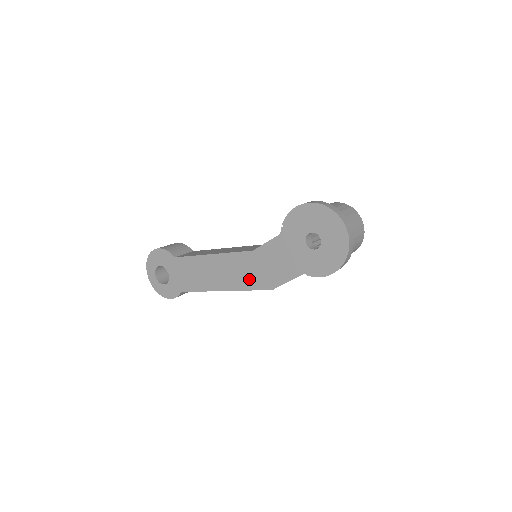
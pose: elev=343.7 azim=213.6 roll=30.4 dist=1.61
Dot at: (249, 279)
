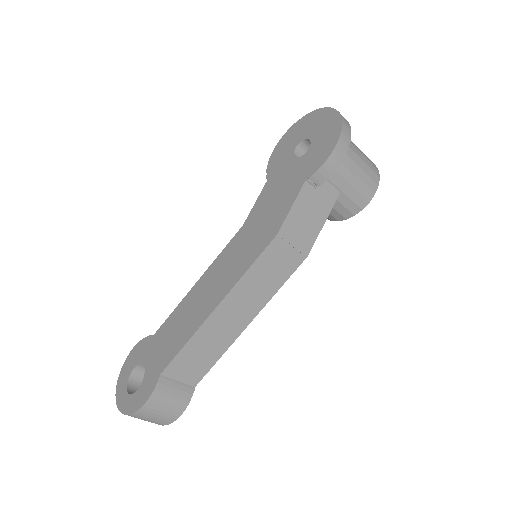
Dot at: (245, 256)
